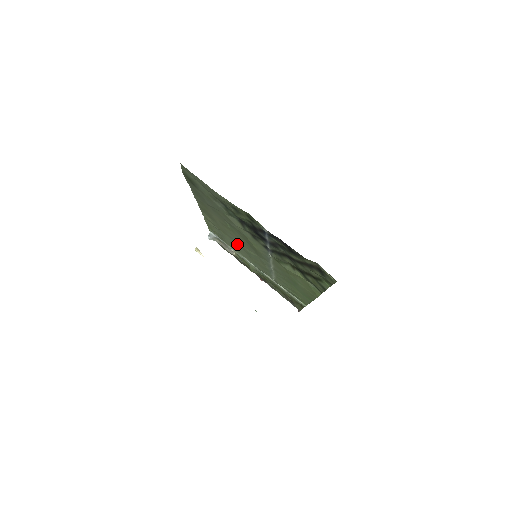
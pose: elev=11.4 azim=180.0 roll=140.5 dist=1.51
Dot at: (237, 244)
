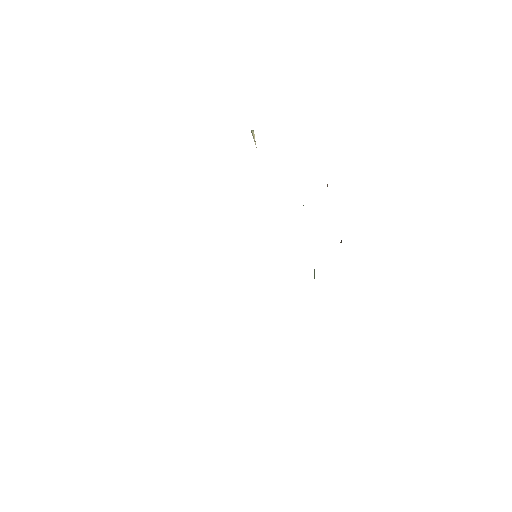
Dot at: occluded
